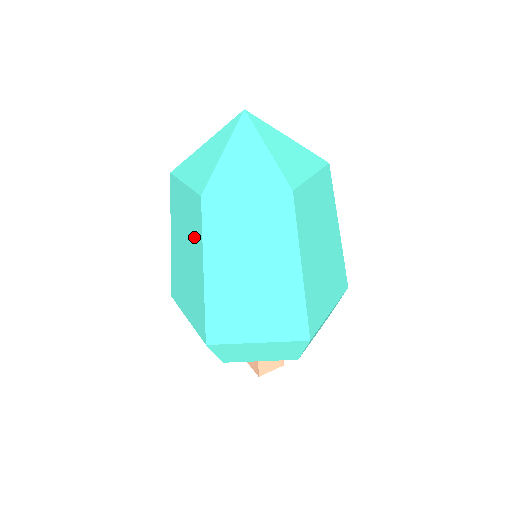
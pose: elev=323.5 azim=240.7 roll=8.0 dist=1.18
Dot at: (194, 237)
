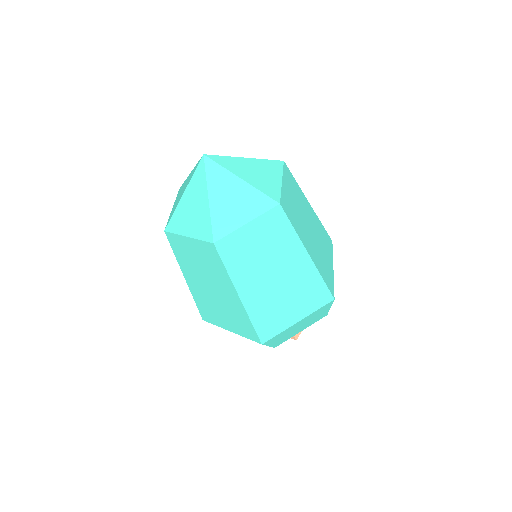
Dot at: (216, 273)
